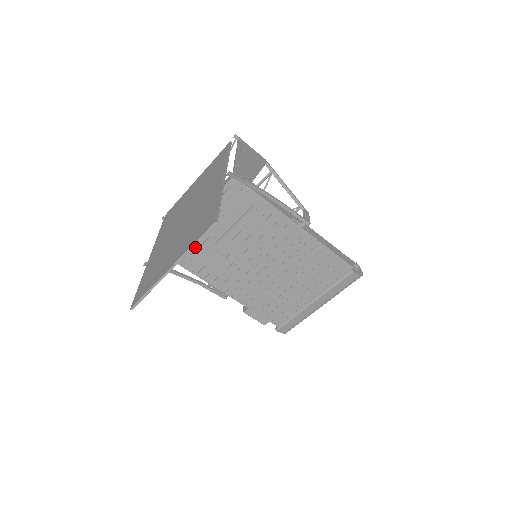
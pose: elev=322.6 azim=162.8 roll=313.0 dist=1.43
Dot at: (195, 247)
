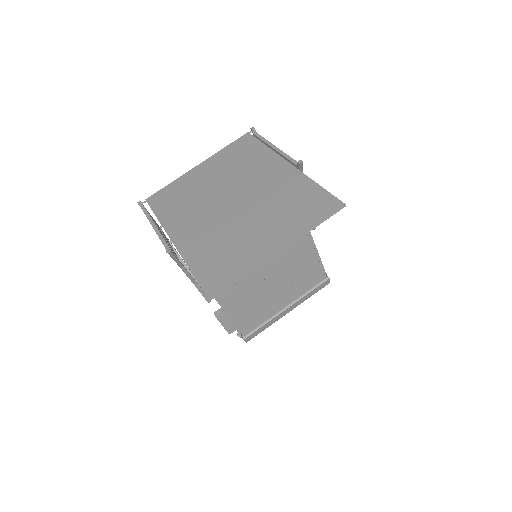
Dot at: occluded
